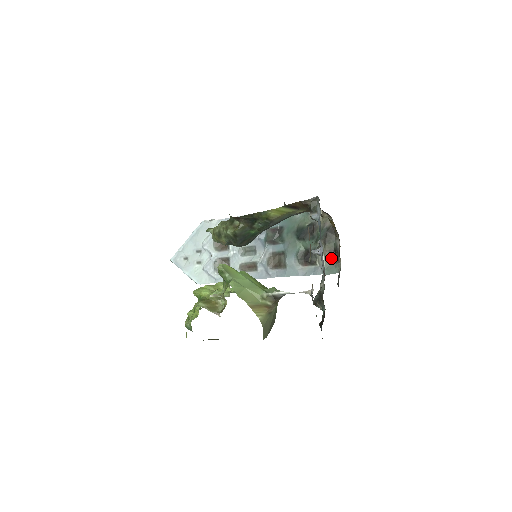
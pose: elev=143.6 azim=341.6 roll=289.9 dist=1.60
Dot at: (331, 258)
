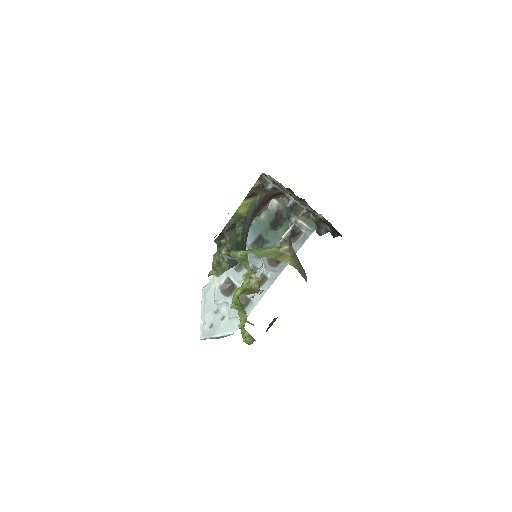
Dot at: (308, 218)
